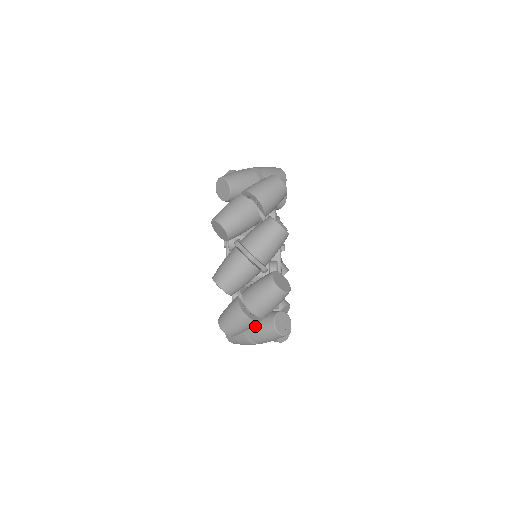
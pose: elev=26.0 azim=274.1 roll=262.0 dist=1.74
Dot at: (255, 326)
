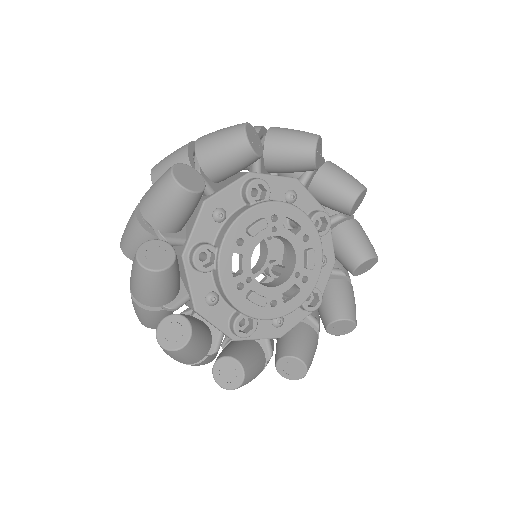
Dot at: occluded
